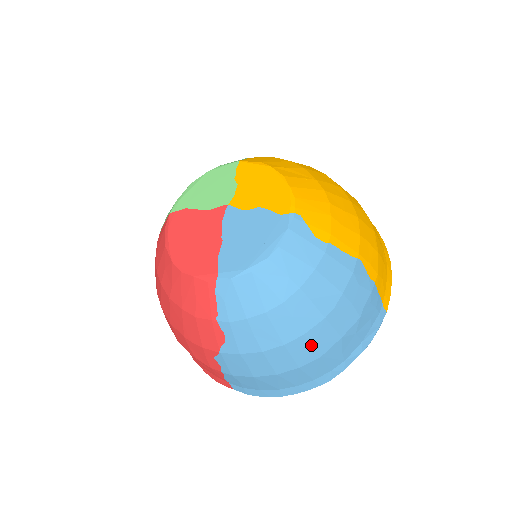
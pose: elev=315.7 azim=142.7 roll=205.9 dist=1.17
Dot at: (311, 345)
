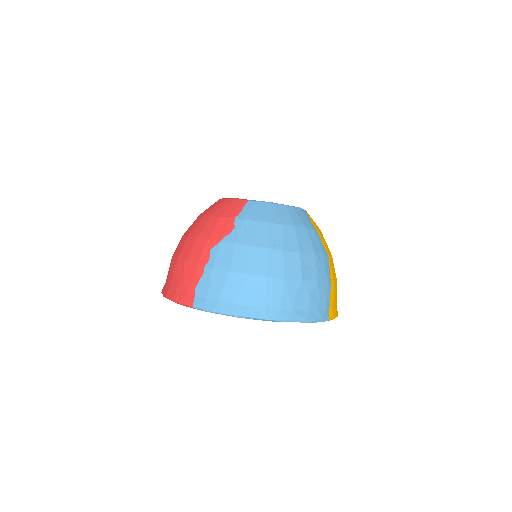
Dot at: (283, 264)
